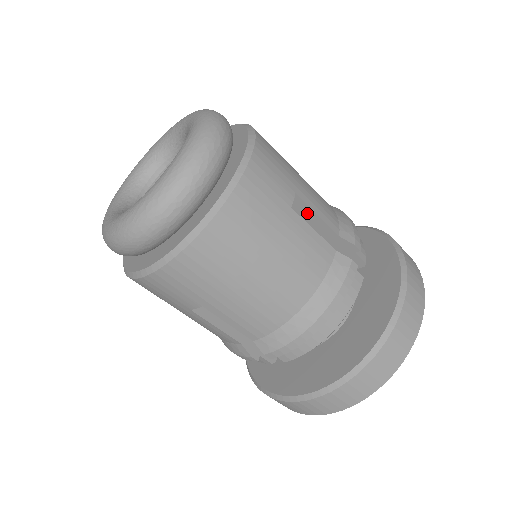
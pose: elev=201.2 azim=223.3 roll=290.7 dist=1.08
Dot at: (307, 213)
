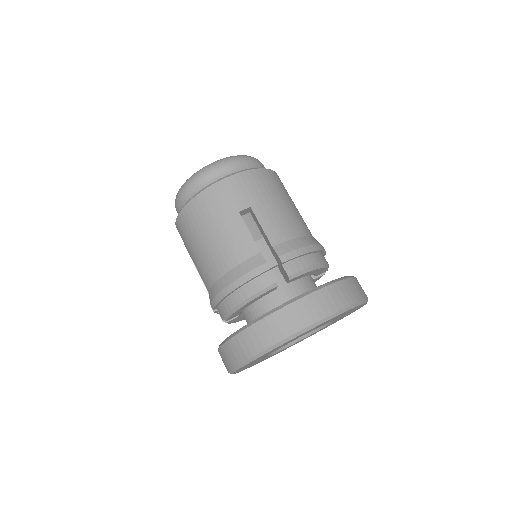
Dot at: (259, 224)
